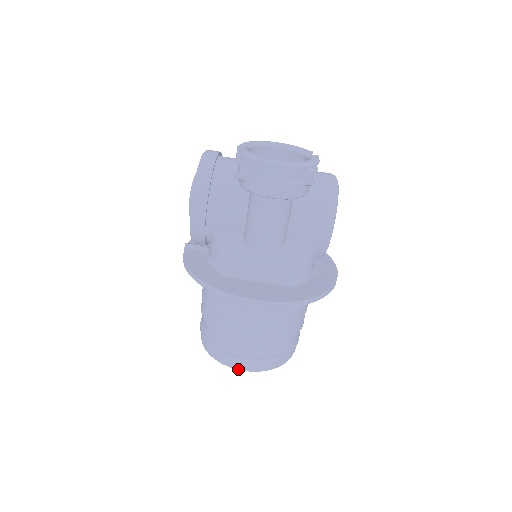
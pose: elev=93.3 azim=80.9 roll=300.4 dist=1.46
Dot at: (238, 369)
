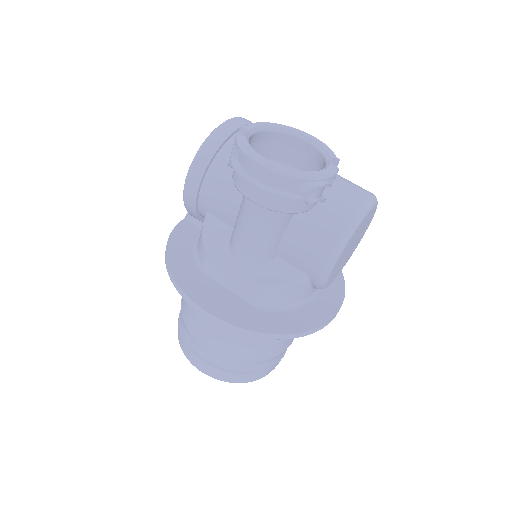
Dot at: (194, 365)
